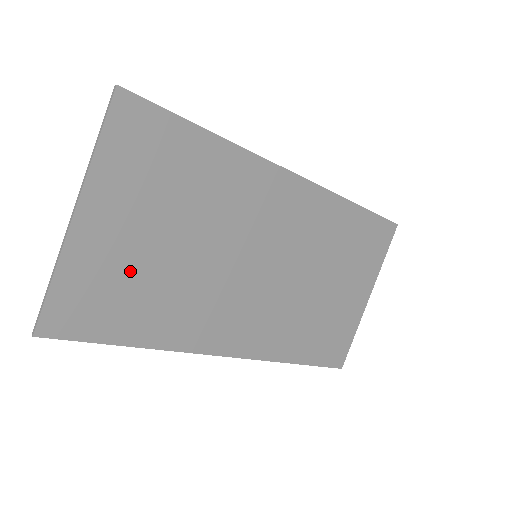
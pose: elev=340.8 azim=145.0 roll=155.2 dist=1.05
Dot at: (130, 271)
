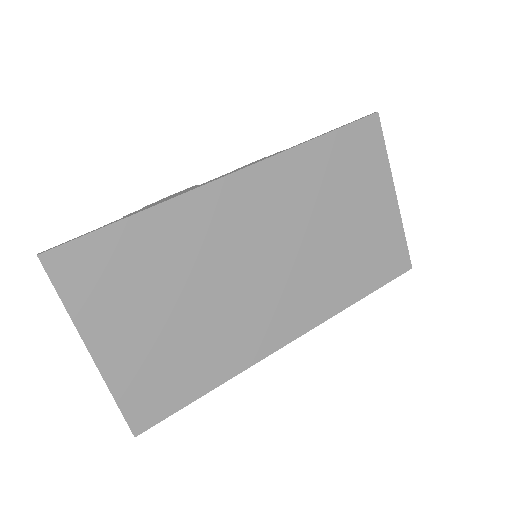
Dot at: (162, 353)
